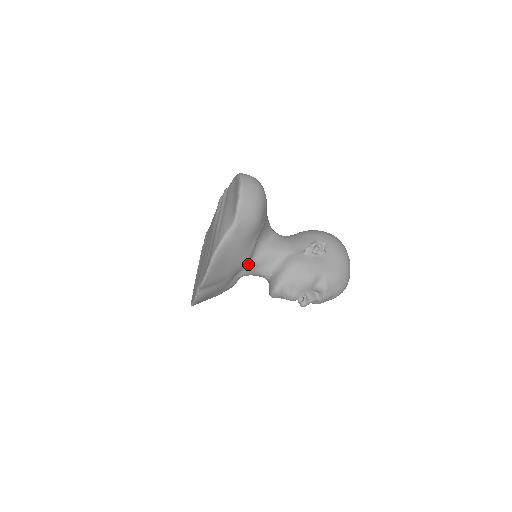
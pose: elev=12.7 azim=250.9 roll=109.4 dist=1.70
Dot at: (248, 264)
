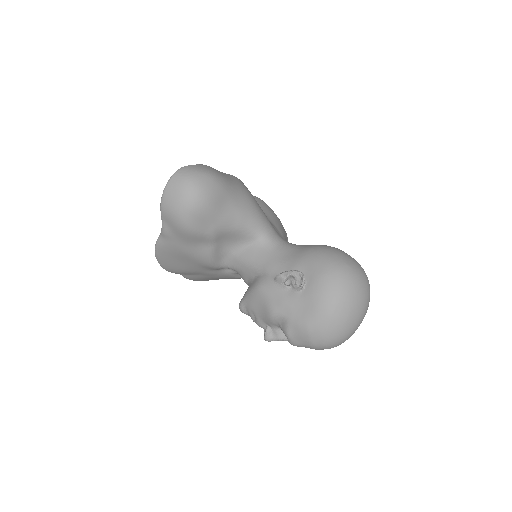
Dot at: (223, 266)
